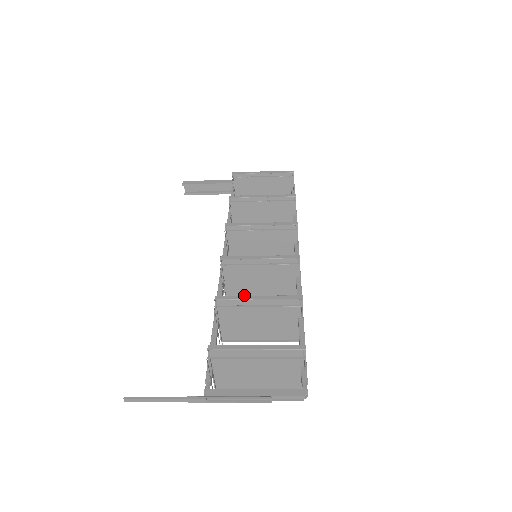
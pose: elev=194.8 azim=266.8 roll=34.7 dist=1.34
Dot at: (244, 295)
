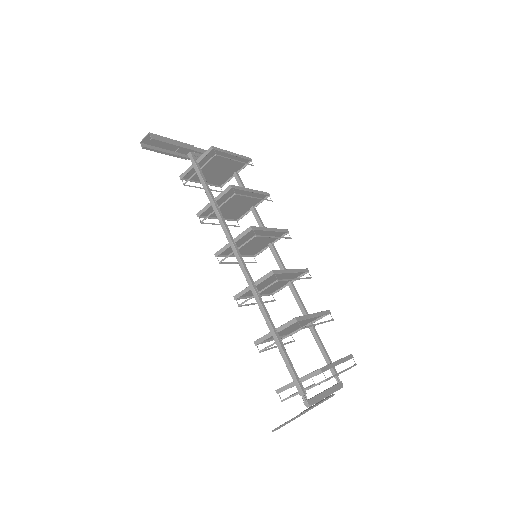
Dot at: (249, 294)
